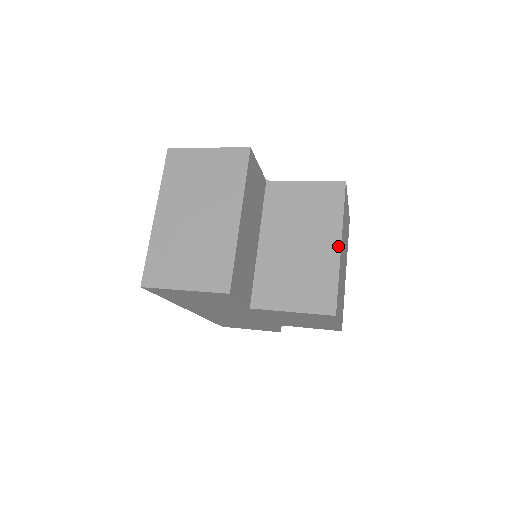
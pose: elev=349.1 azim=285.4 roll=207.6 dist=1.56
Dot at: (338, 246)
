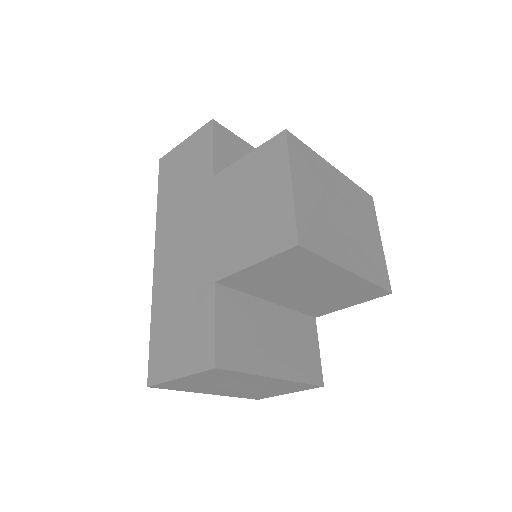
Dot at: occluded
